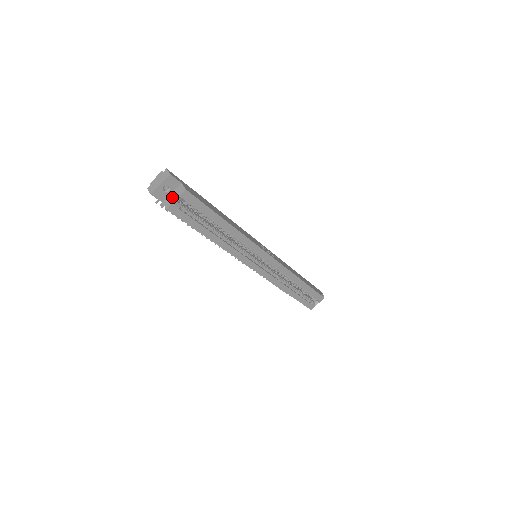
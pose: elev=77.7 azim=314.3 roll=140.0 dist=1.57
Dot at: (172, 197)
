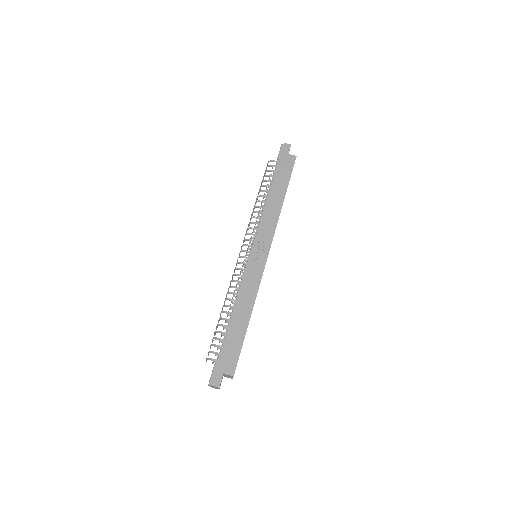
Dot at: occluded
